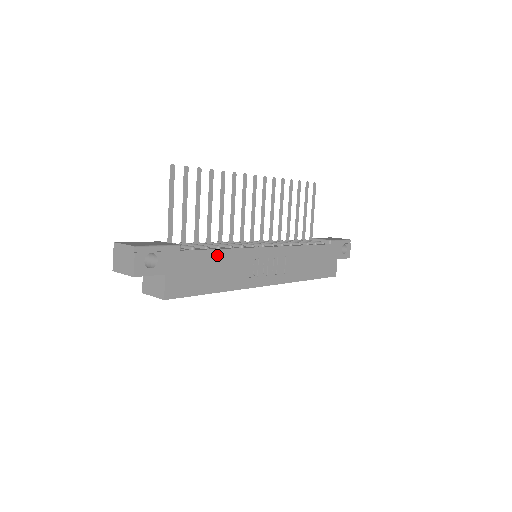
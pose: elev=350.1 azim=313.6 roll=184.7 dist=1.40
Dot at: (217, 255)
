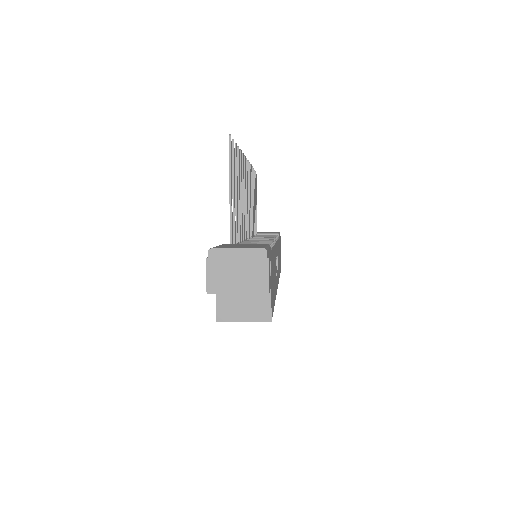
Dot at: (274, 255)
